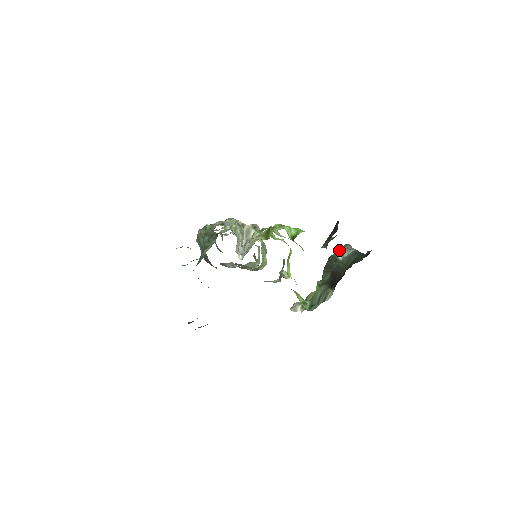
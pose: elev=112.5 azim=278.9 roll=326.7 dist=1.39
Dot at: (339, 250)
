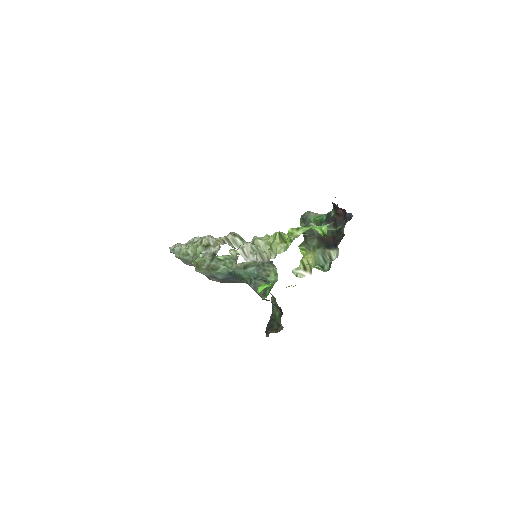
Dot at: occluded
